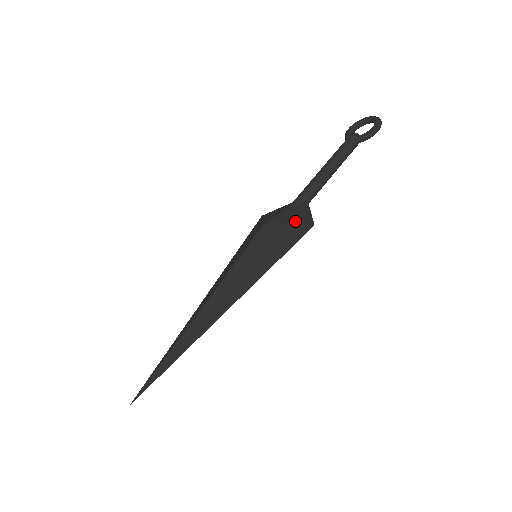
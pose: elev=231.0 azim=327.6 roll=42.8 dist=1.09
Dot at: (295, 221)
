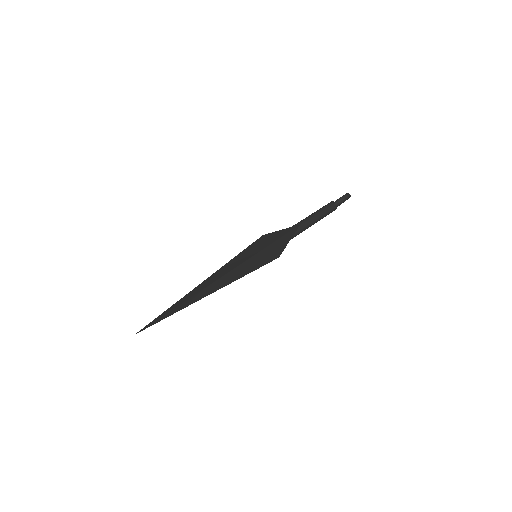
Dot at: occluded
